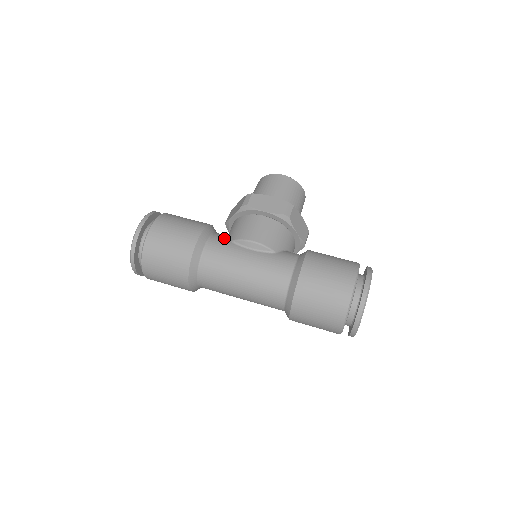
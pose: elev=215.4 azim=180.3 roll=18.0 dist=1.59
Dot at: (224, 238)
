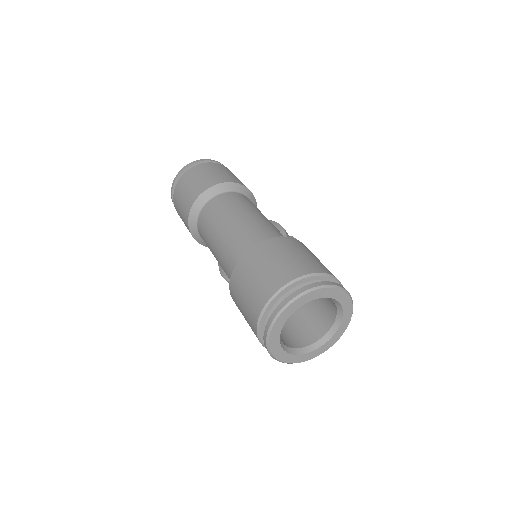
Dot at: occluded
